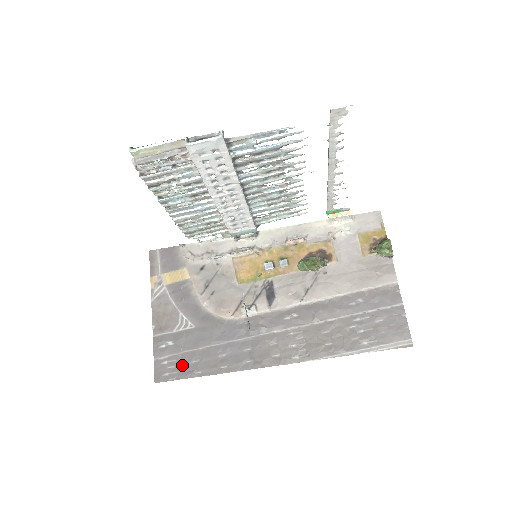
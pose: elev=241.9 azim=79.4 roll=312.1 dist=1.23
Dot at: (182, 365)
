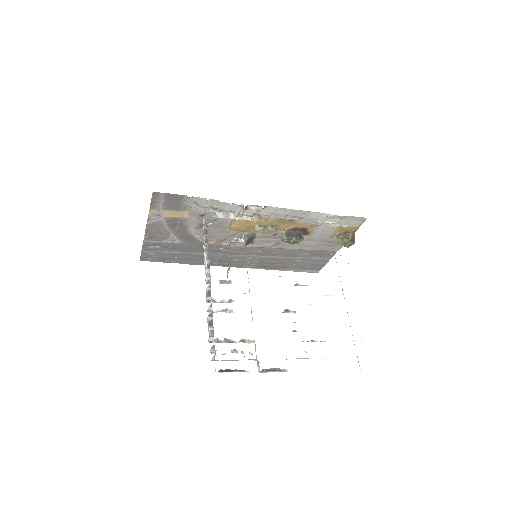
Dot at: (164, 257)
